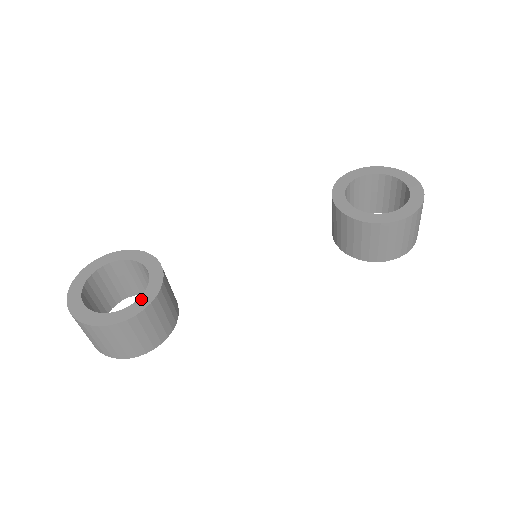
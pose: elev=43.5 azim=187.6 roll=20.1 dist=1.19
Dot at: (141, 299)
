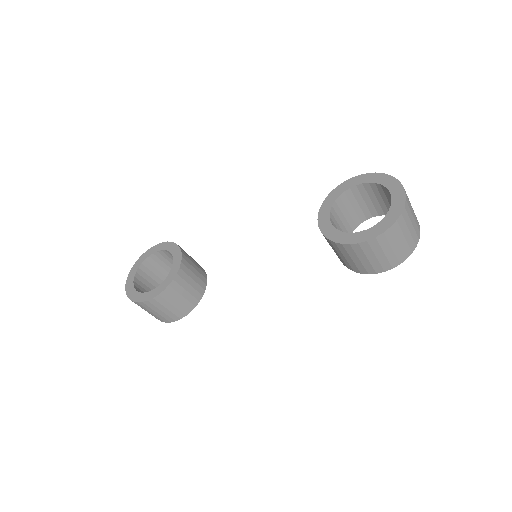
Dot at: (160, 286)
